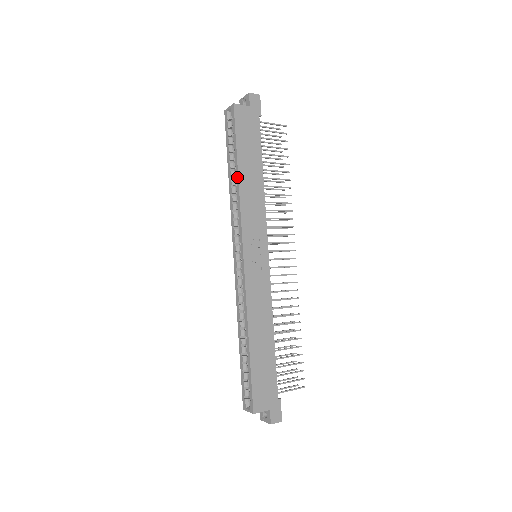
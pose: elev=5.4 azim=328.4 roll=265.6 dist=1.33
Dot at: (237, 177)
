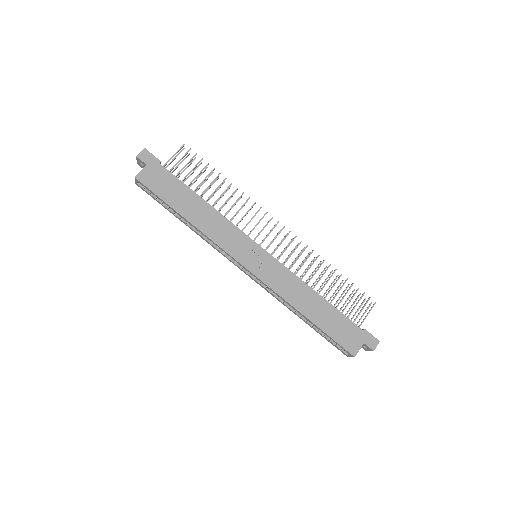
Dot at: (189, 223)
